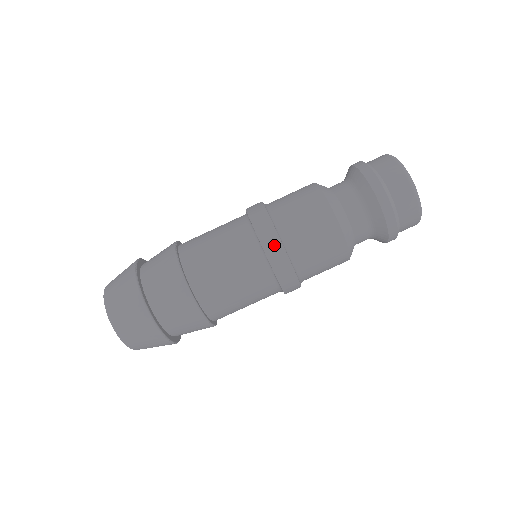
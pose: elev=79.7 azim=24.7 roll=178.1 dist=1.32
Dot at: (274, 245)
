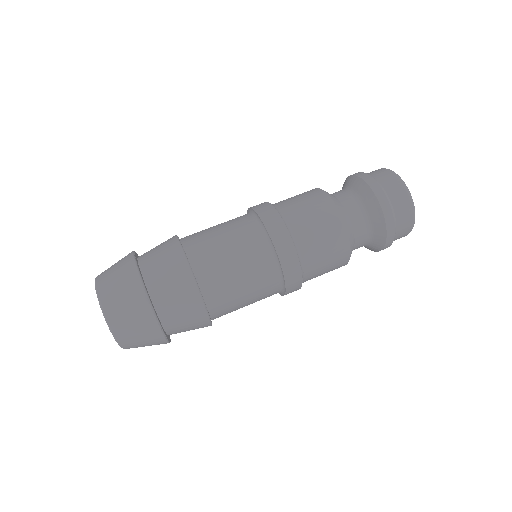
Dot at: (272, 217)
